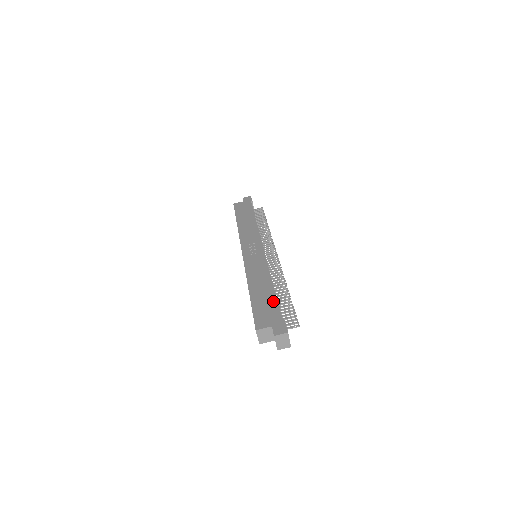
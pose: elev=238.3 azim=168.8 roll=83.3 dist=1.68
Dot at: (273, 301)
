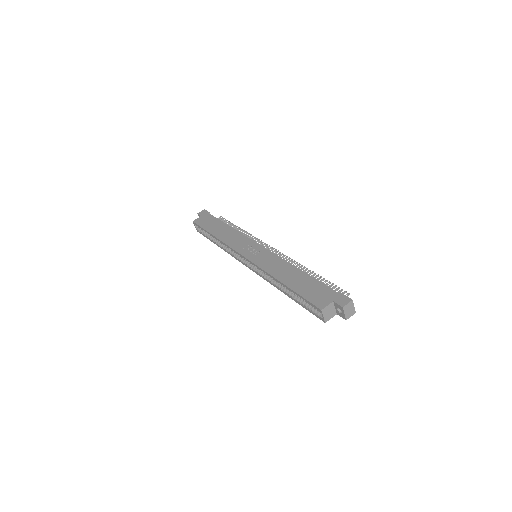
Dot at: (314, 282)
